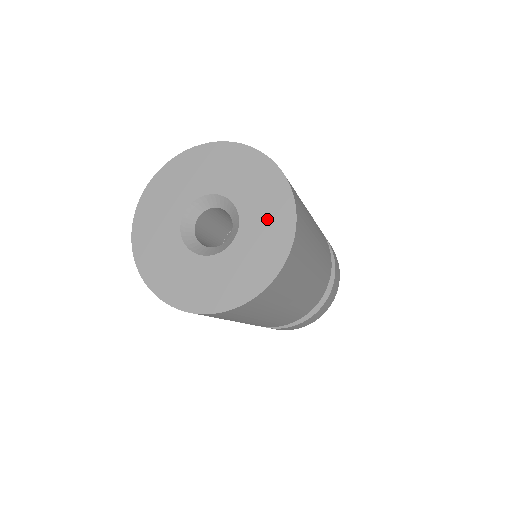
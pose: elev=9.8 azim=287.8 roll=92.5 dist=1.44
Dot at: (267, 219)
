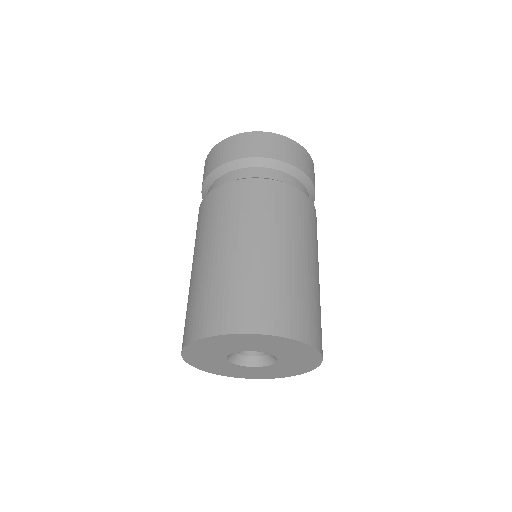
Dot at: (300, 361)
